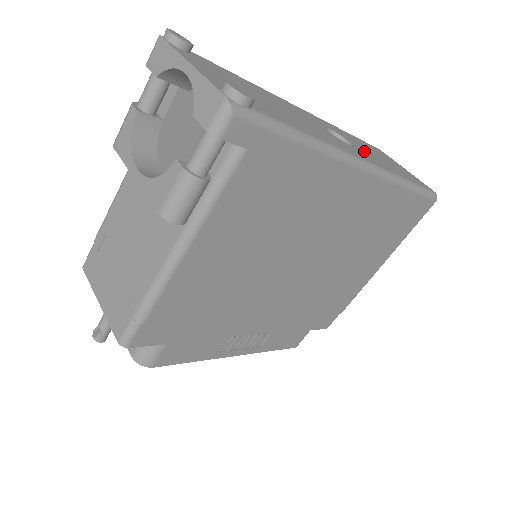
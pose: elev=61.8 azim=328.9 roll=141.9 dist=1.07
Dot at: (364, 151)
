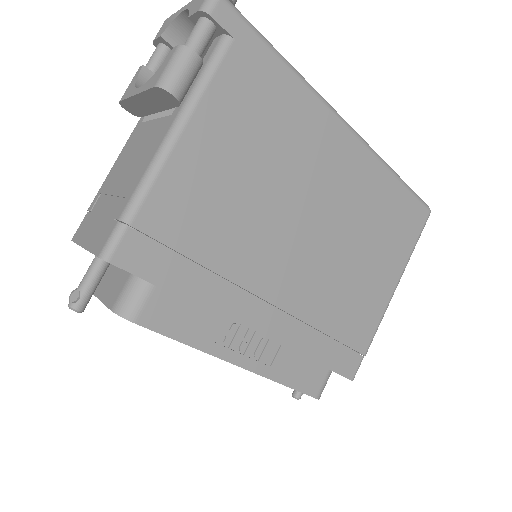
Dot at: occluded
